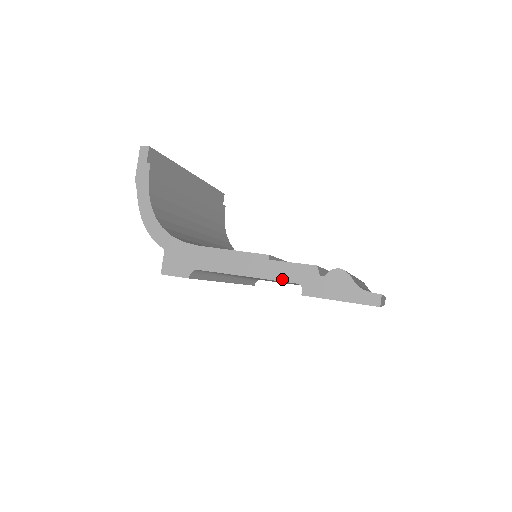
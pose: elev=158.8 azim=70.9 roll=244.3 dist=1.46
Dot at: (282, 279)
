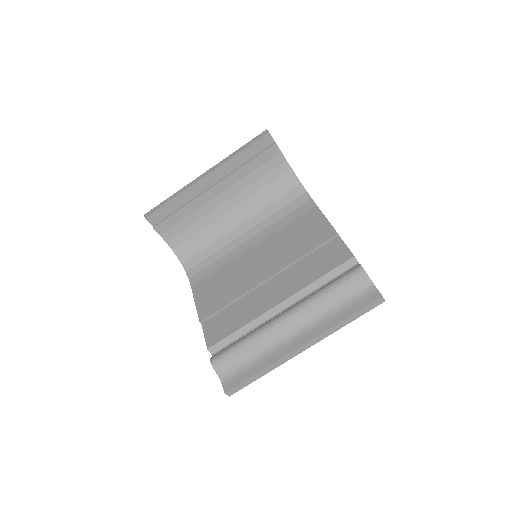
Dot at: occluded
